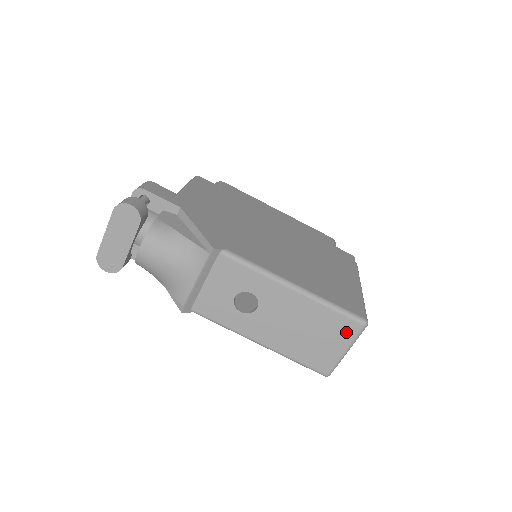
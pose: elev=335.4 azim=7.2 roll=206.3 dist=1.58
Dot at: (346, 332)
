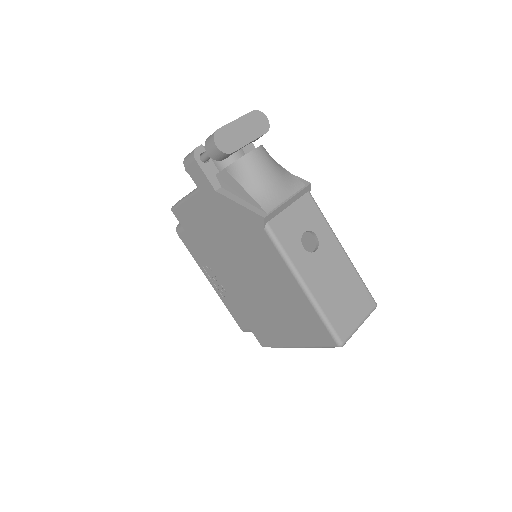
Dot at: (365, 305)
